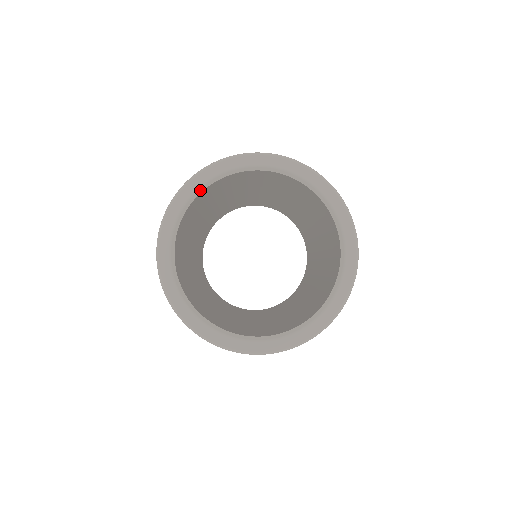
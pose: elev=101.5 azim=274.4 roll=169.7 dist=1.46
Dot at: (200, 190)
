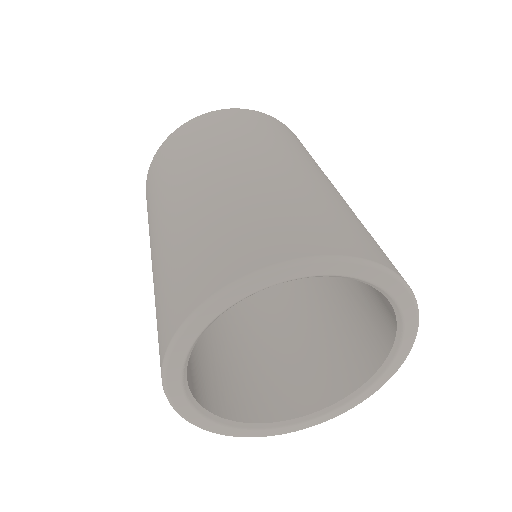
Dot at: (191, 349)
